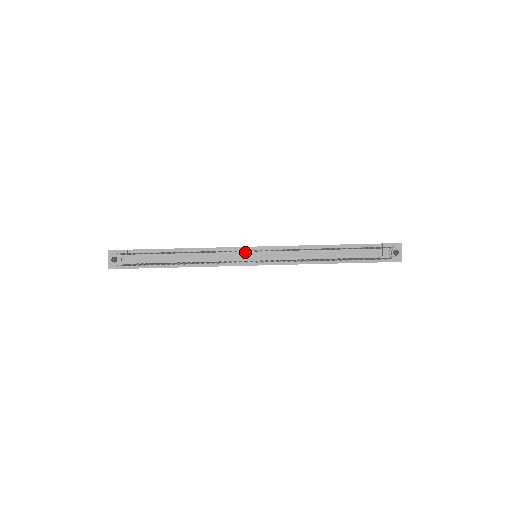
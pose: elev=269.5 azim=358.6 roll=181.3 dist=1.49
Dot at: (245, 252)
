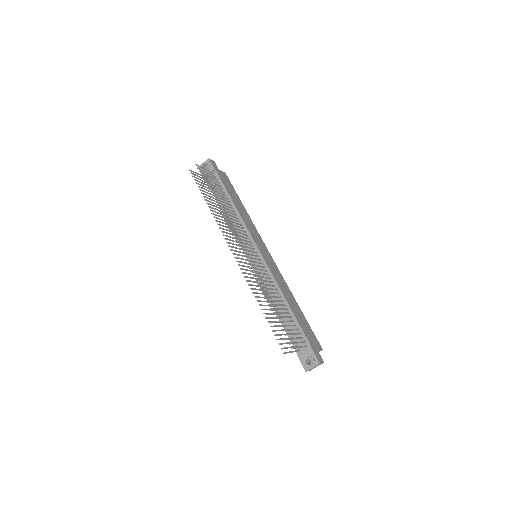
Dot at: (252, 246)
